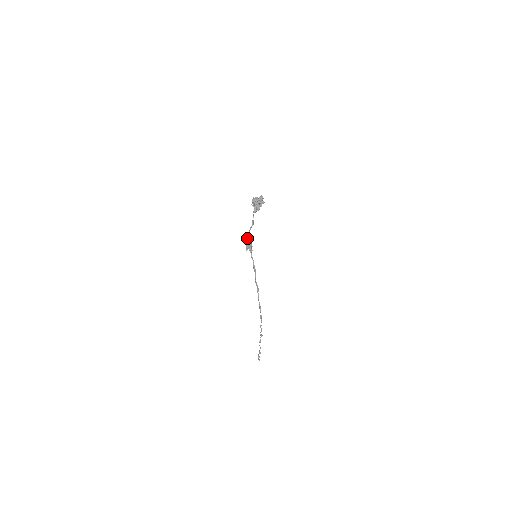
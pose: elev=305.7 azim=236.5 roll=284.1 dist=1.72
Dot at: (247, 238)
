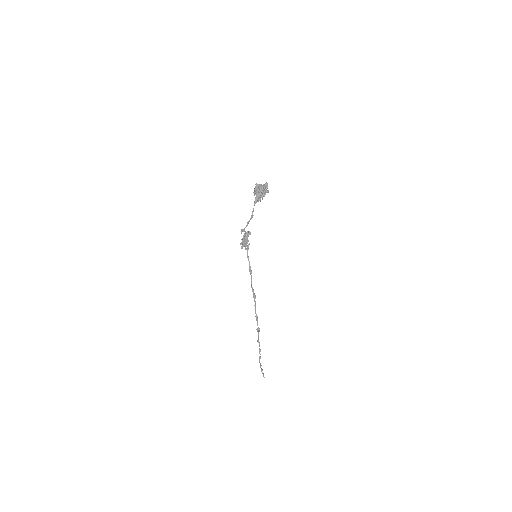
Dot at: occluded
